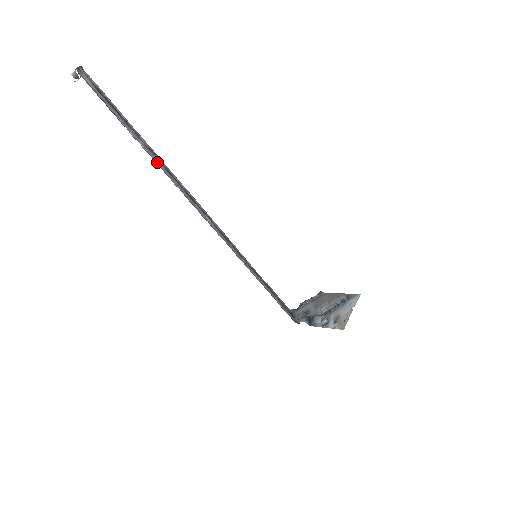
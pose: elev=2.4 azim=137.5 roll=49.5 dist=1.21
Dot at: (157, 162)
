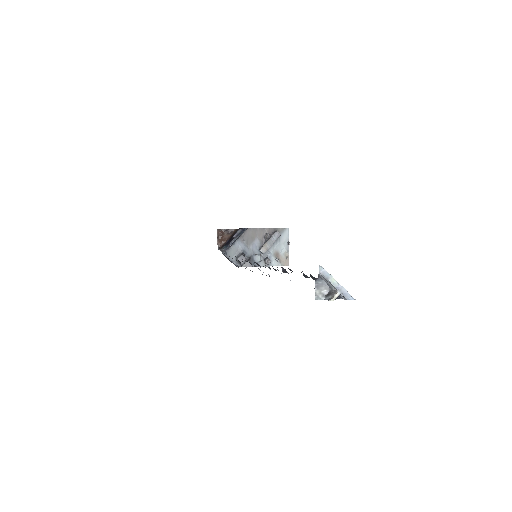
Dot at: occluded
